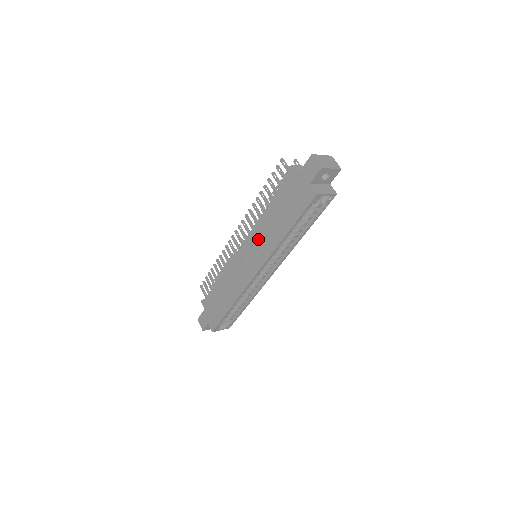
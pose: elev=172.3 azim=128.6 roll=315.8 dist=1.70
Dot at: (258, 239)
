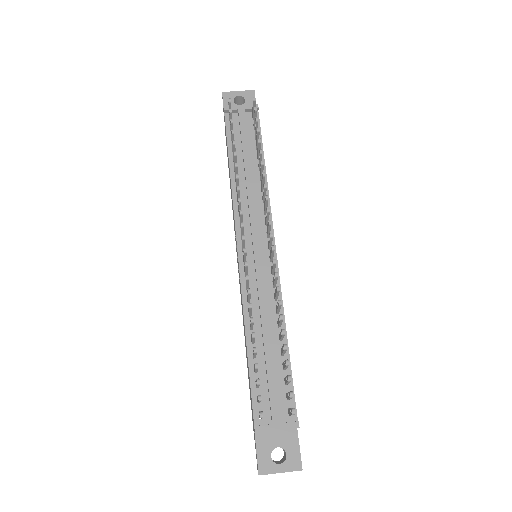
Dot at: (241, 297)
